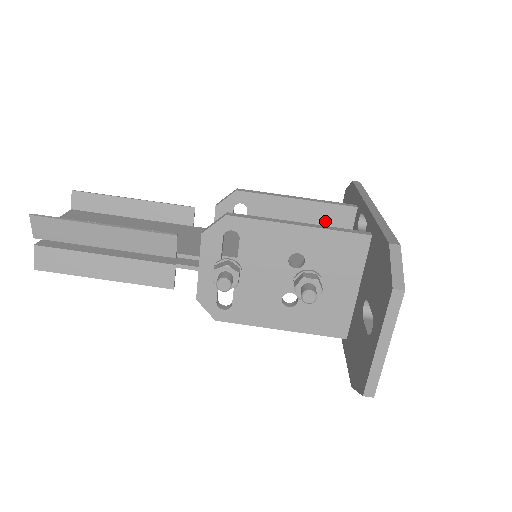
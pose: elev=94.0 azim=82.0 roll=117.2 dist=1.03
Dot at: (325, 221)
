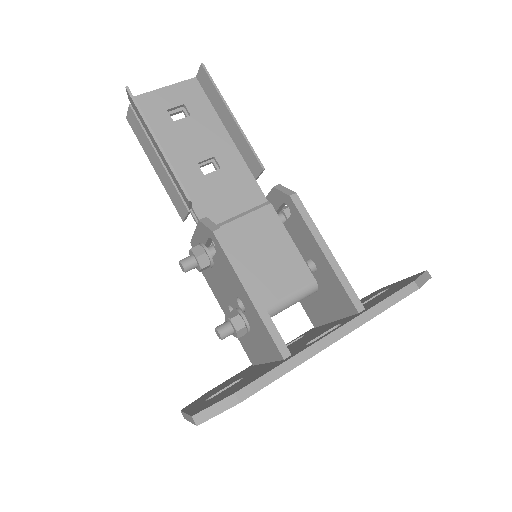
Dot at: (333, 289)
